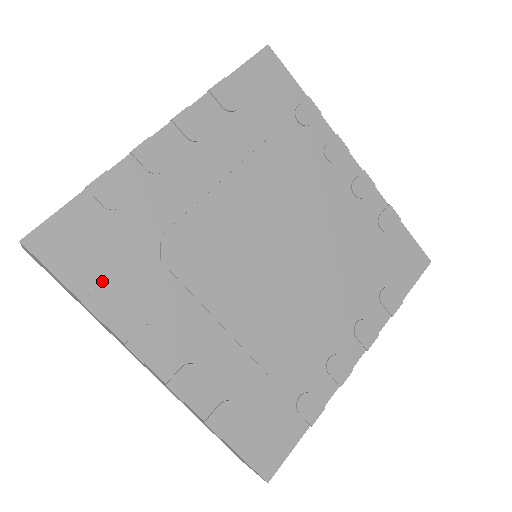
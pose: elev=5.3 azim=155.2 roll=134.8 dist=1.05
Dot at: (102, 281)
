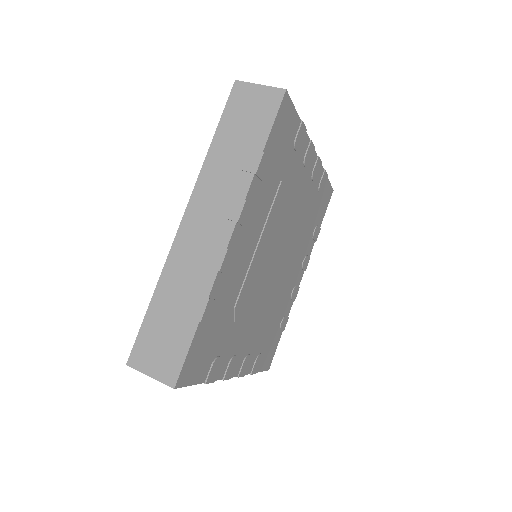
Dot at: (212, 362)
